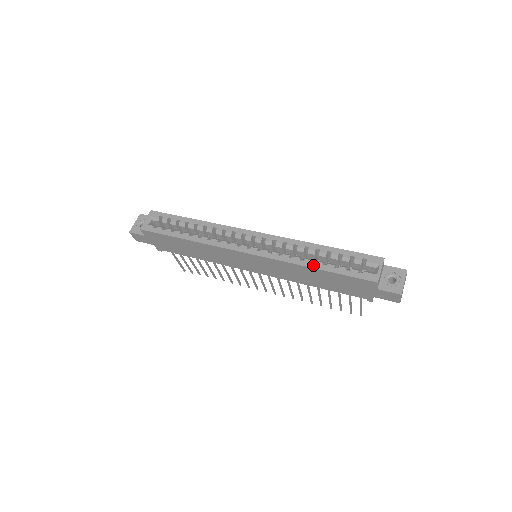
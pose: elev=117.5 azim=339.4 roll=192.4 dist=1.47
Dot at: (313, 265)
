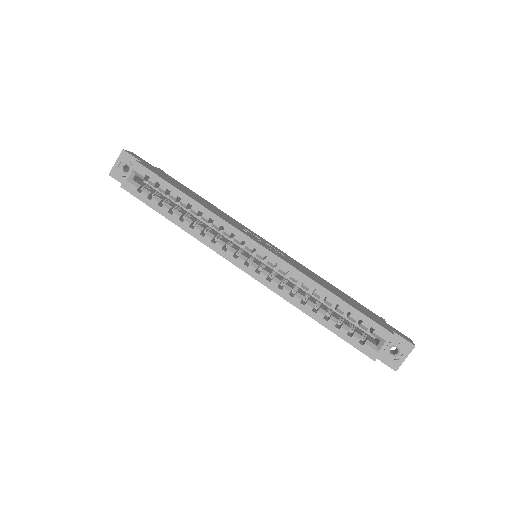
Dot at: (313, 315)
